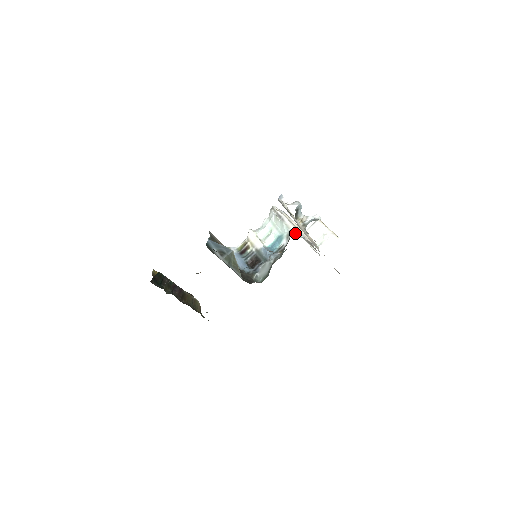
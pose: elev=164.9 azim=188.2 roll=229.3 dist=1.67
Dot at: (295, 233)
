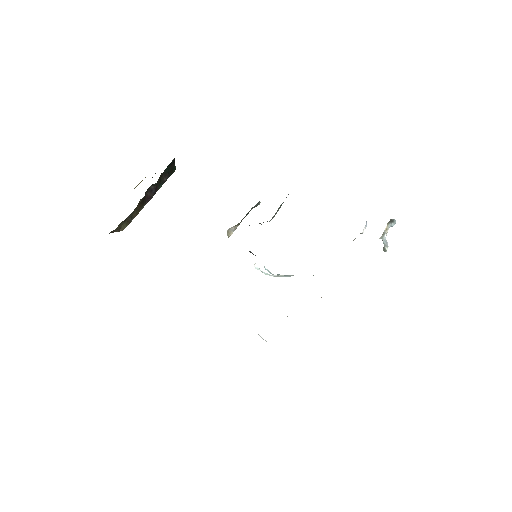
Dot at: occluded
